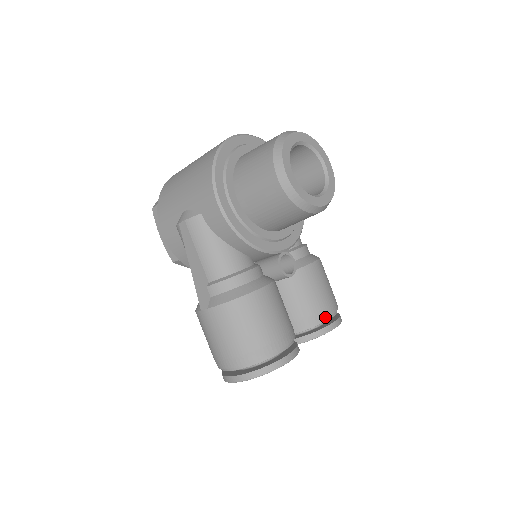
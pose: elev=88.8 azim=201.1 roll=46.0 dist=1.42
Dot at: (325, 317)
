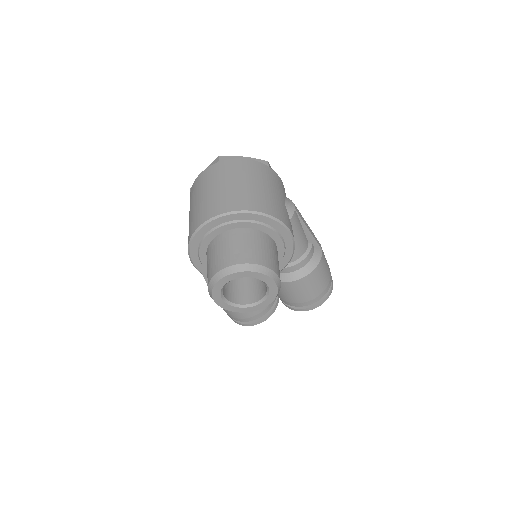
Dot at: (299, 306)
